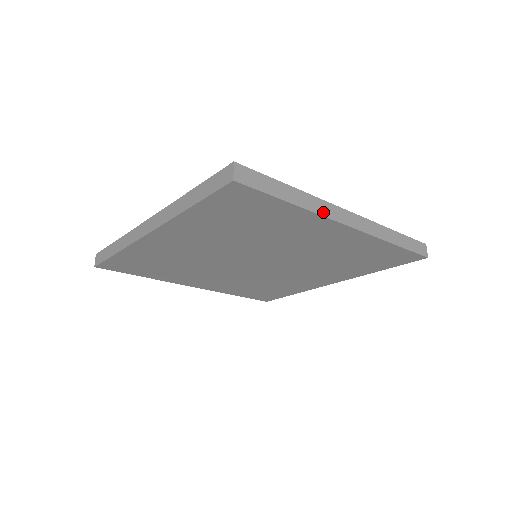
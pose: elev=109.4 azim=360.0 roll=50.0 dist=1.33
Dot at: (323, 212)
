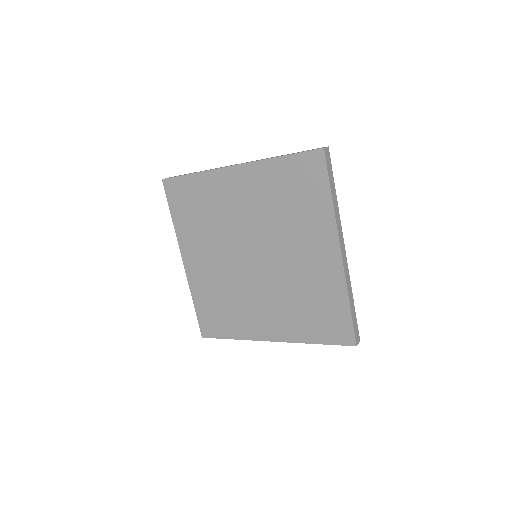
Dot at: (214, 169)
